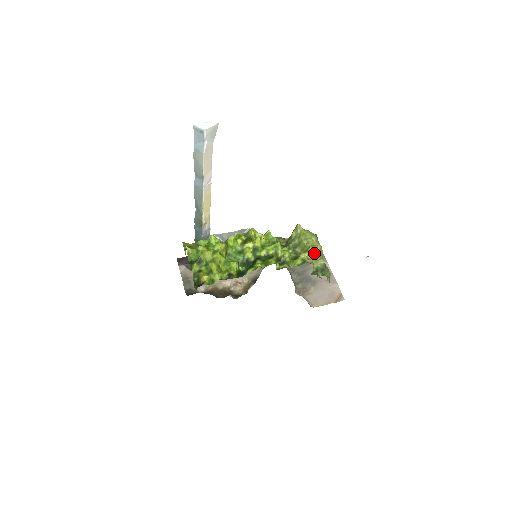
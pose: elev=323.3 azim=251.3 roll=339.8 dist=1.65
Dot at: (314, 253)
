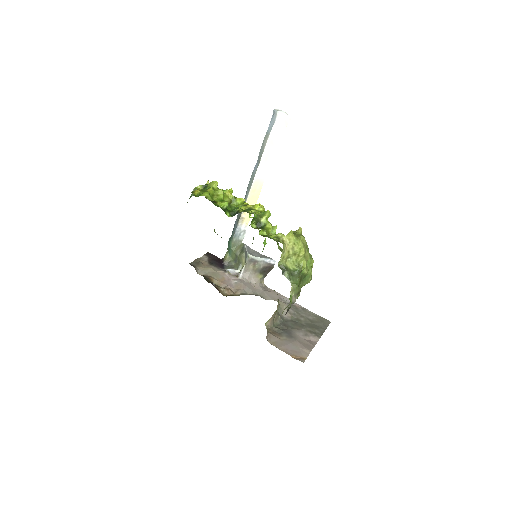
Dot at: (292, 242)
